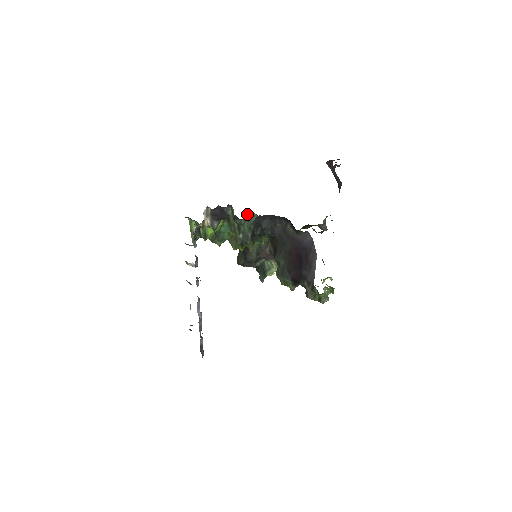
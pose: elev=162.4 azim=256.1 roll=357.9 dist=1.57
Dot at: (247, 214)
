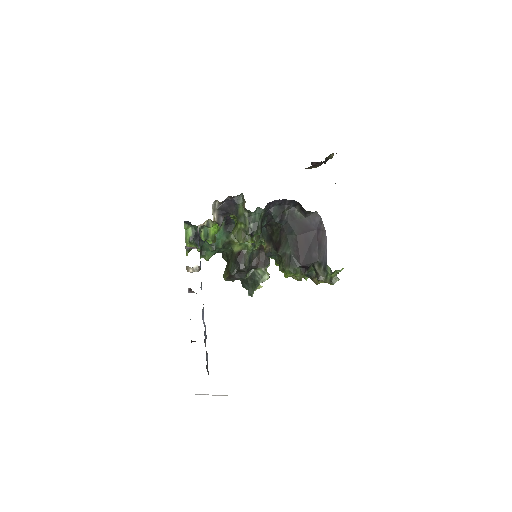
Dot at: occluded
